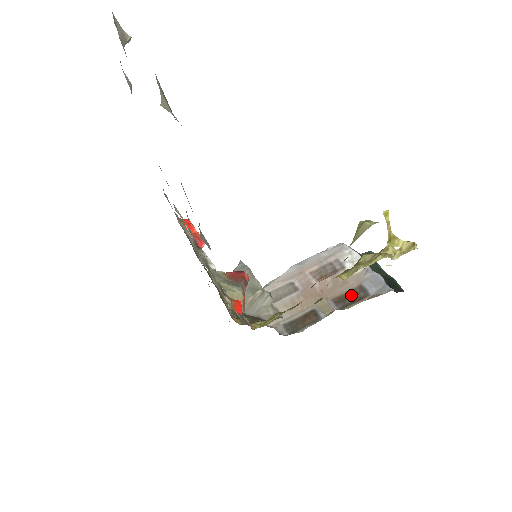
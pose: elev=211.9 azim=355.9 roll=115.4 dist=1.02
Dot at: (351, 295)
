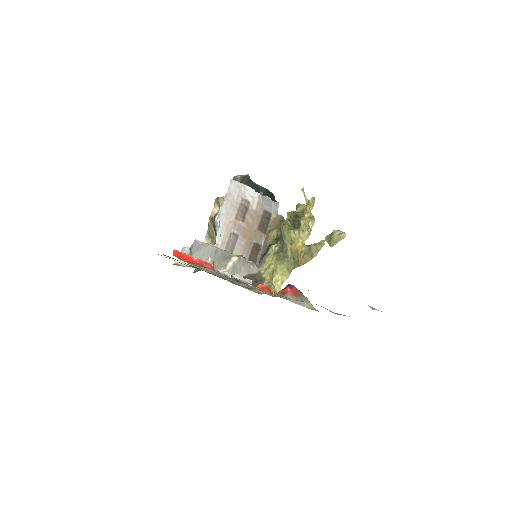
Dot at: (264, 220)
